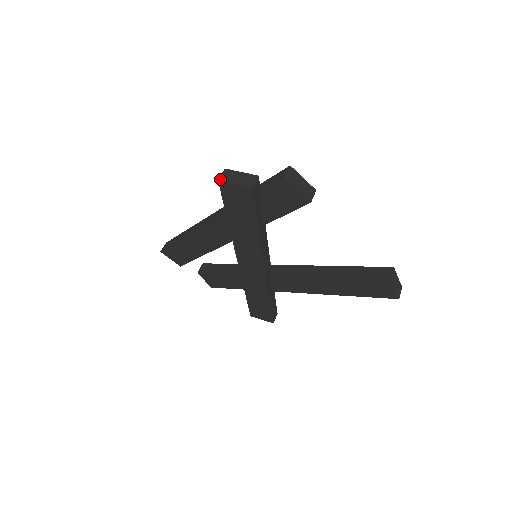
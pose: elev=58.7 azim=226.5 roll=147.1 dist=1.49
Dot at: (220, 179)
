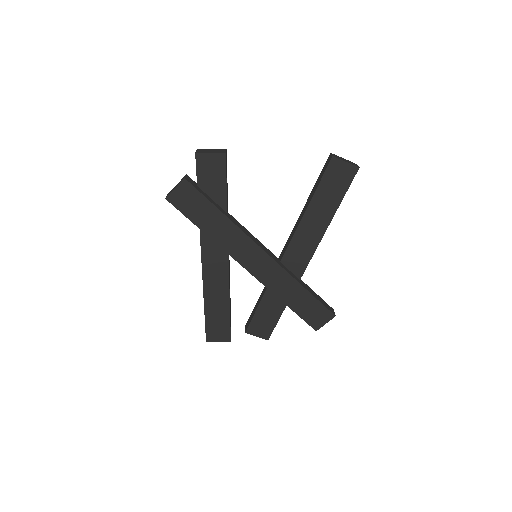
Dot at: (166, 197)
